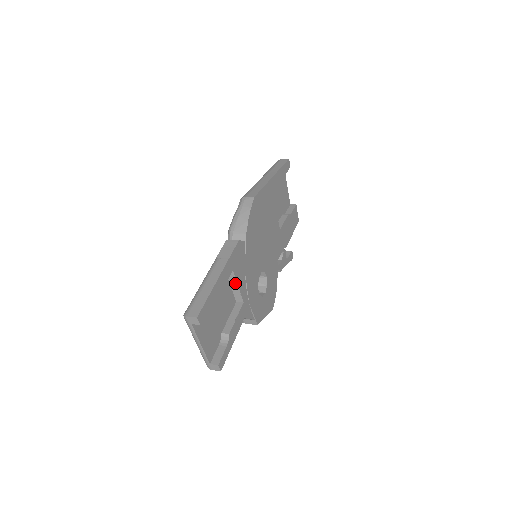
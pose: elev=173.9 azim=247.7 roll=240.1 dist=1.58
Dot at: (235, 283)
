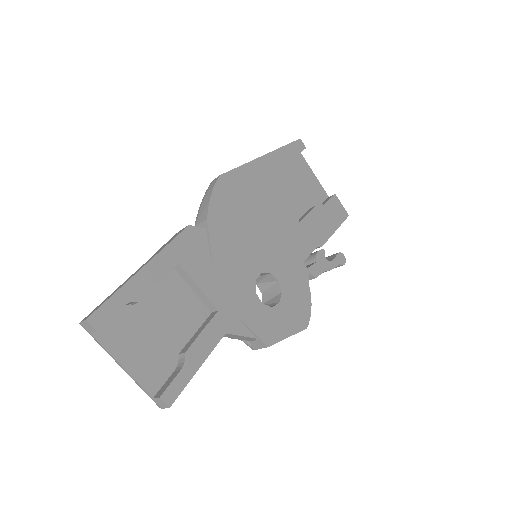
Dot at: (193, 283)
